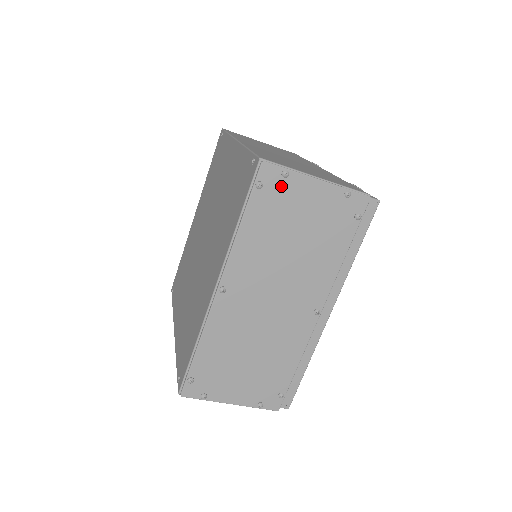
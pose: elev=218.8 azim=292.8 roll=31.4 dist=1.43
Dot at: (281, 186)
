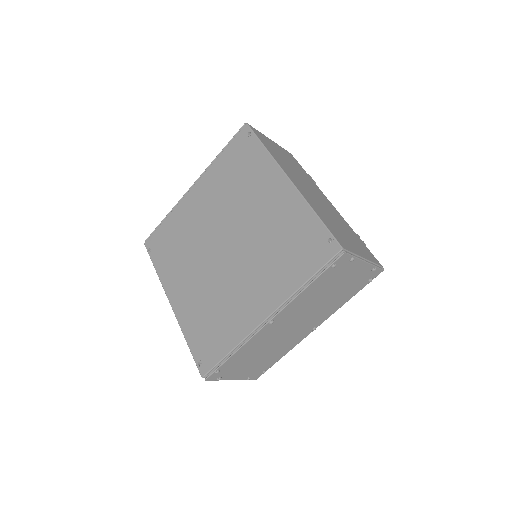
Dot at: (344, 266)
